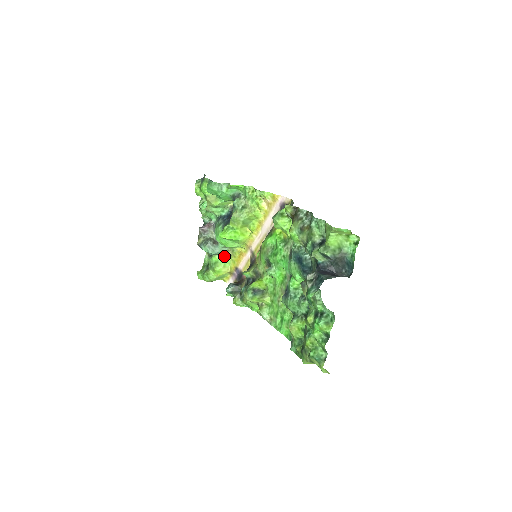
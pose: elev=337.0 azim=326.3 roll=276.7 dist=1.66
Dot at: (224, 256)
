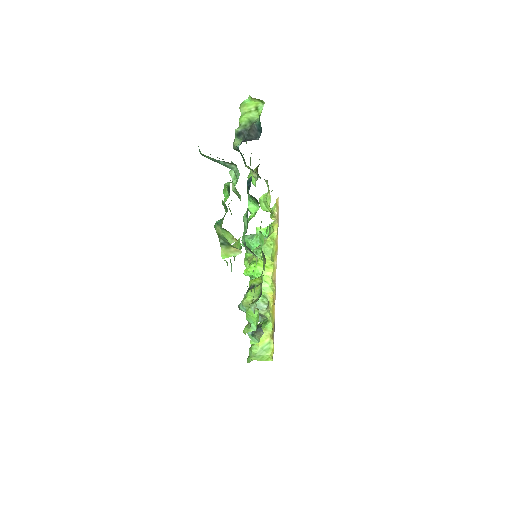
Dot at: (267, 321)
